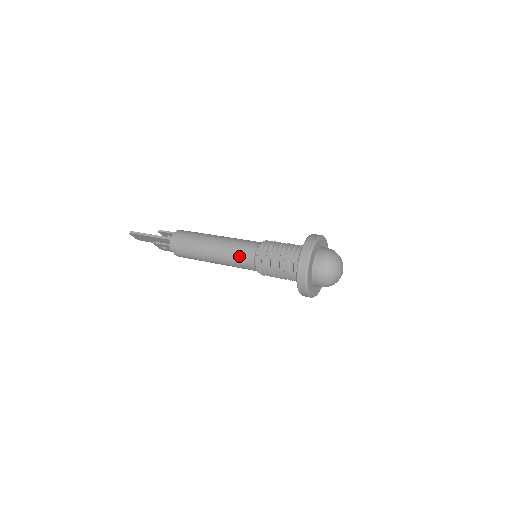
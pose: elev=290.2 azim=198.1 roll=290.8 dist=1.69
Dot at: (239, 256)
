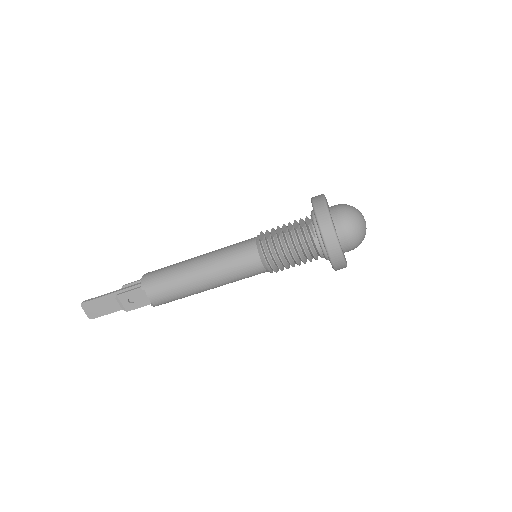
Dot at: (236, 251)
